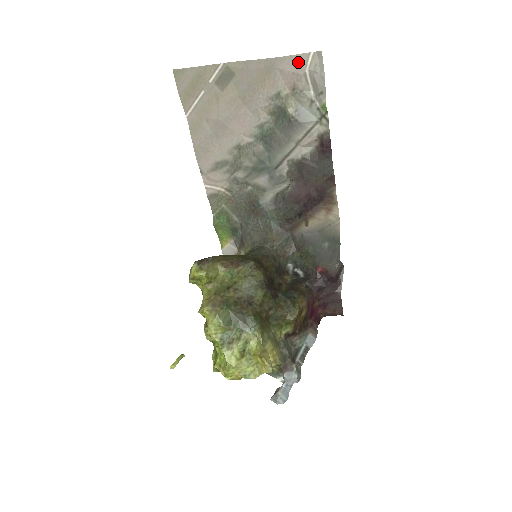
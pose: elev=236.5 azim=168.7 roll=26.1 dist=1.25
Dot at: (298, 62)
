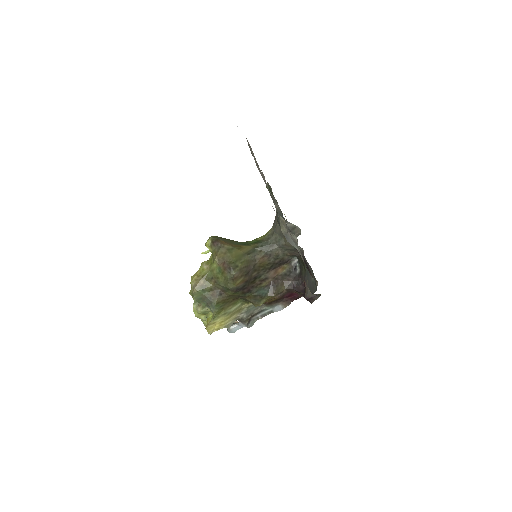
Dot at: occluded
